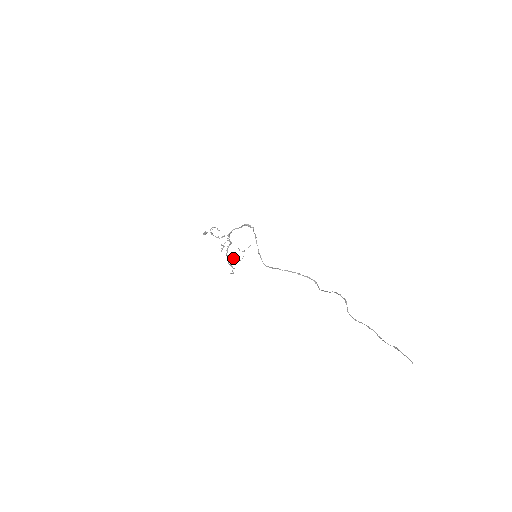
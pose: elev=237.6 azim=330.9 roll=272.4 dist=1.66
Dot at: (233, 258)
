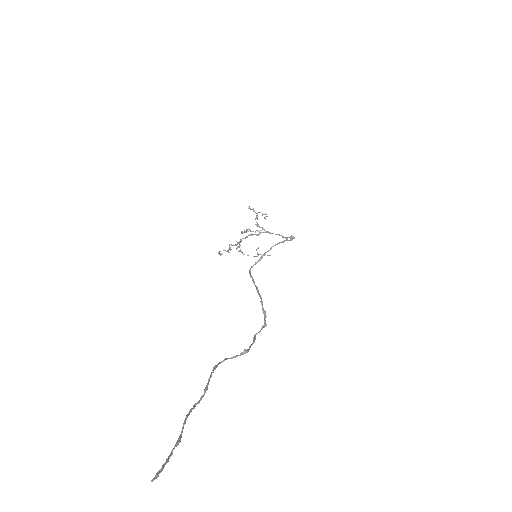
Dot at: (240, 245)
